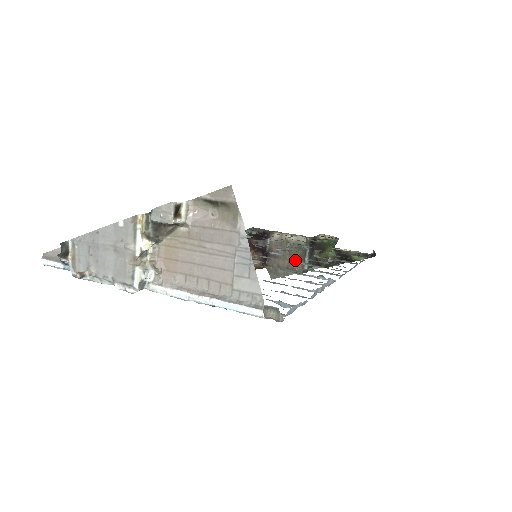
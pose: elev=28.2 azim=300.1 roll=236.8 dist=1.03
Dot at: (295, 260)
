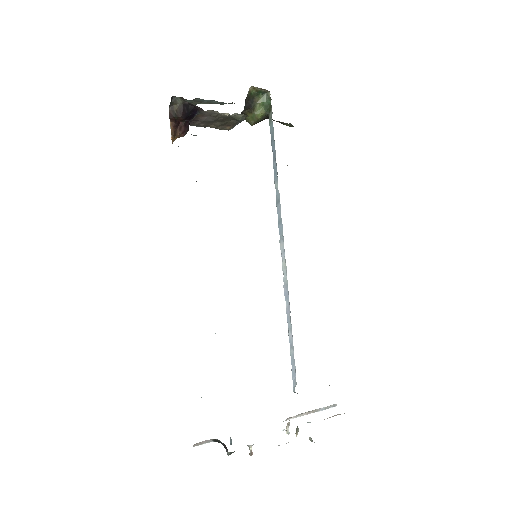
Dot at: (222, 124)
